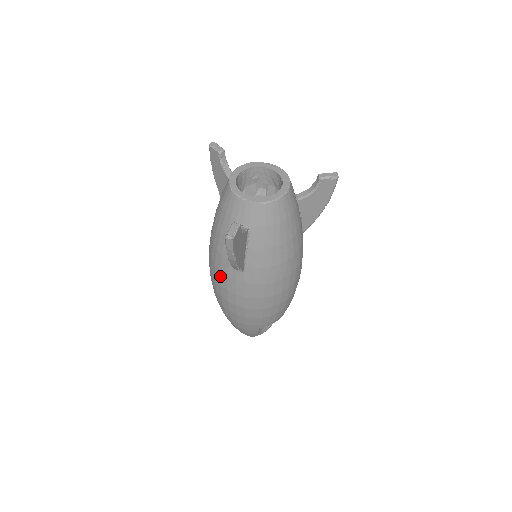
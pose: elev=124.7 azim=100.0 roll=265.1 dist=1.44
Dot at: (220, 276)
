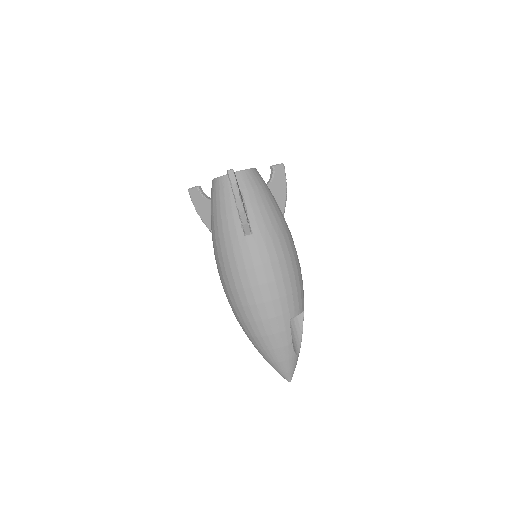
Dot at: (235, 259)
